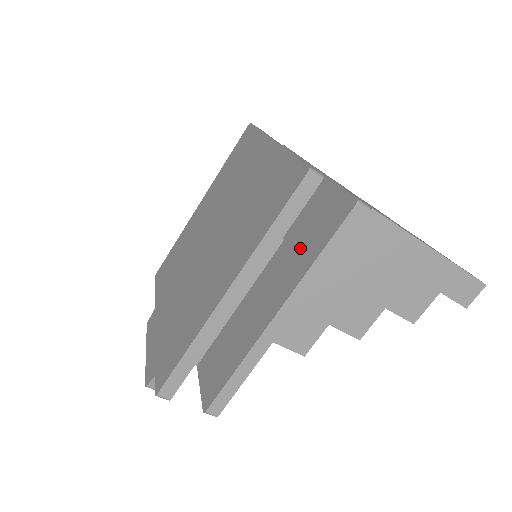
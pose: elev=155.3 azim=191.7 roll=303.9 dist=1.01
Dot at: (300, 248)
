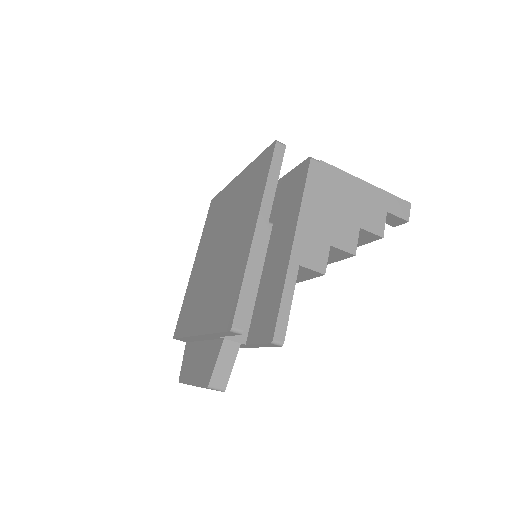
Dot at: (288, 209)
